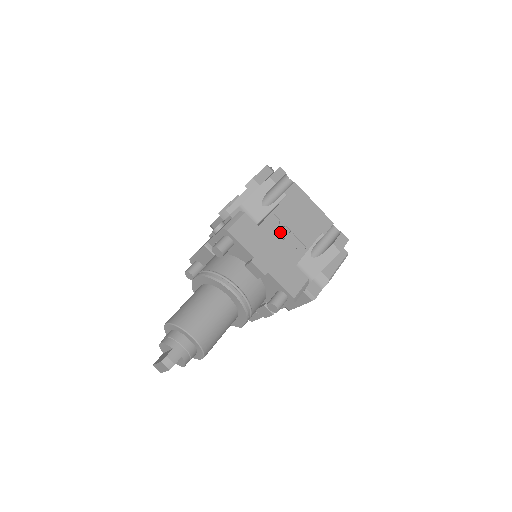
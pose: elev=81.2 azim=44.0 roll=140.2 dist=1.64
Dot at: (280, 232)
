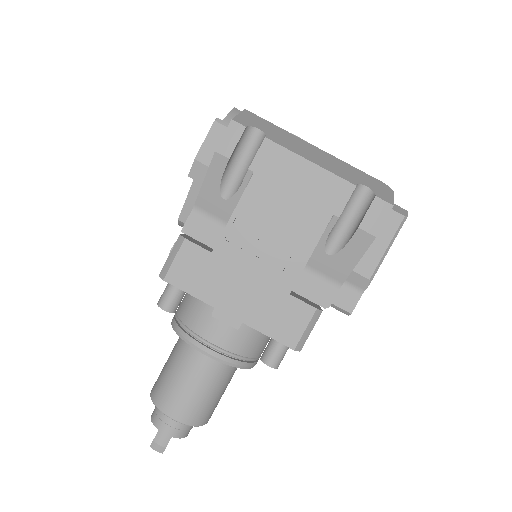
Dot at: (252, 247)
